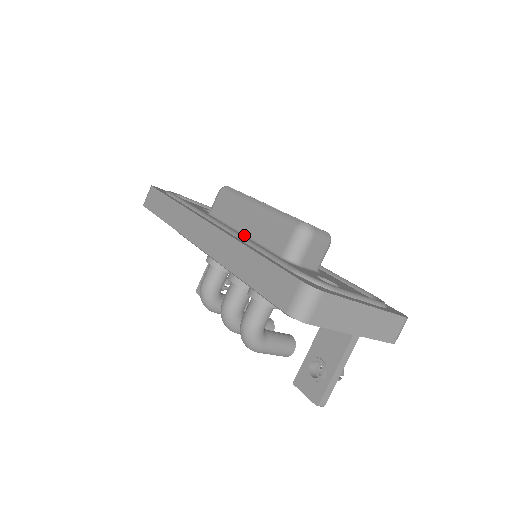
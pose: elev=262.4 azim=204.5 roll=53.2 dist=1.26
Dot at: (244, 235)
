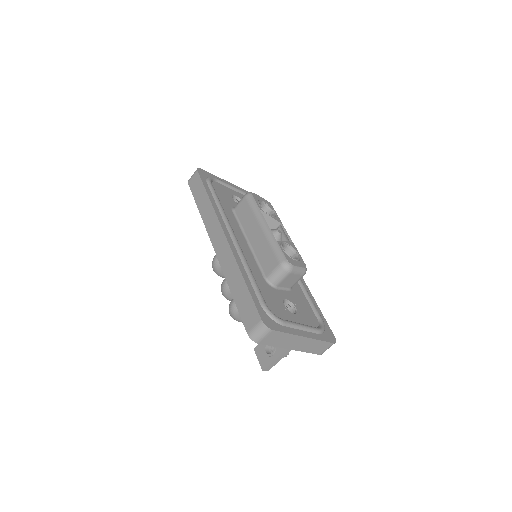
Dot at: (249, 245)
